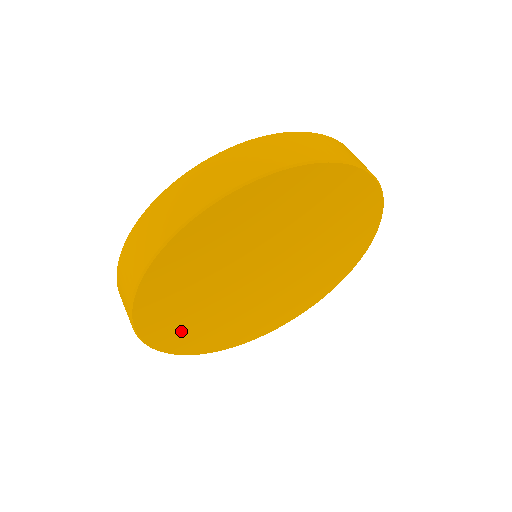
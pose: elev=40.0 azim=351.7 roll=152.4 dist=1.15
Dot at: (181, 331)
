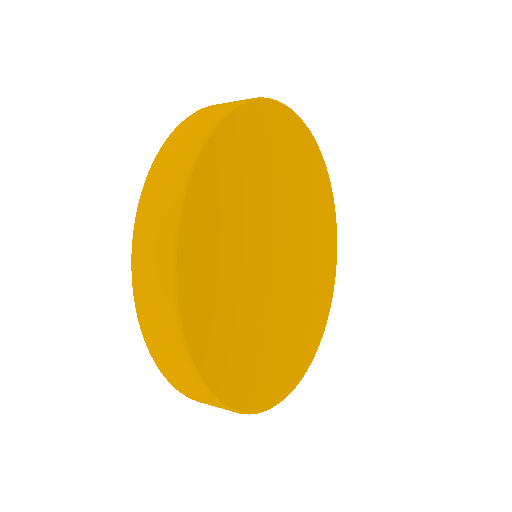
Dot at: (290, 360)
